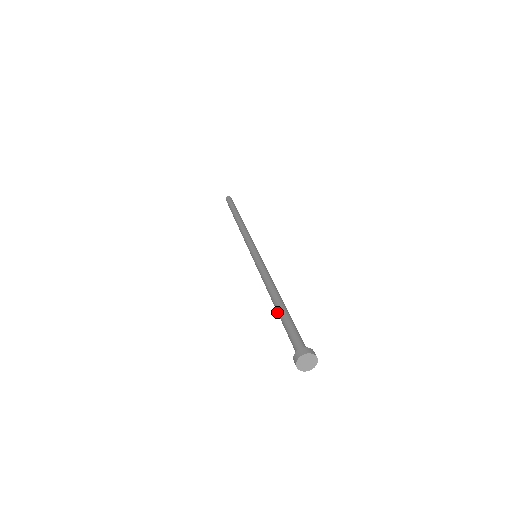
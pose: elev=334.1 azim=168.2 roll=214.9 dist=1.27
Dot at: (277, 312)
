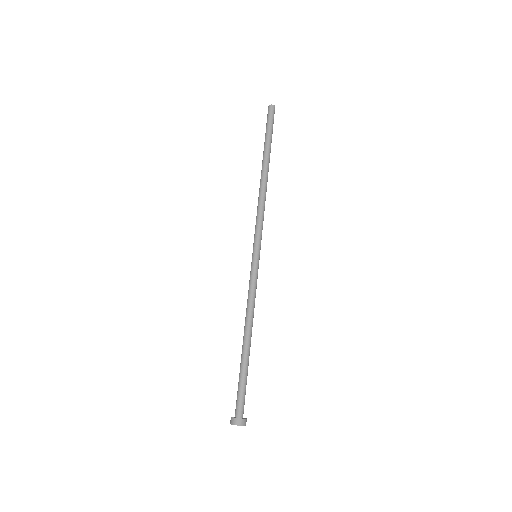
Dot at: (241, 355)
